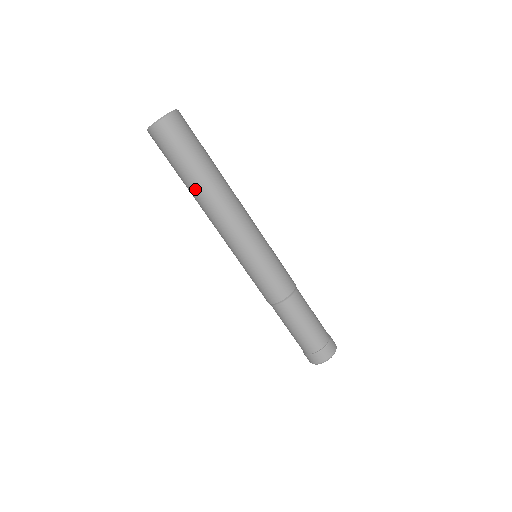
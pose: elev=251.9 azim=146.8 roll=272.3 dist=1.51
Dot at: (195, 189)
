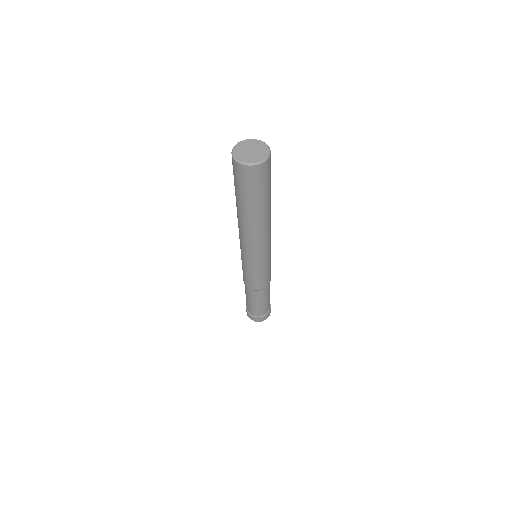
Dot at: (239, 210)
